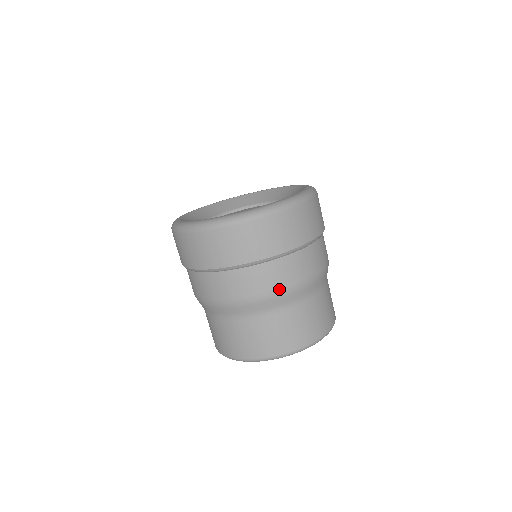
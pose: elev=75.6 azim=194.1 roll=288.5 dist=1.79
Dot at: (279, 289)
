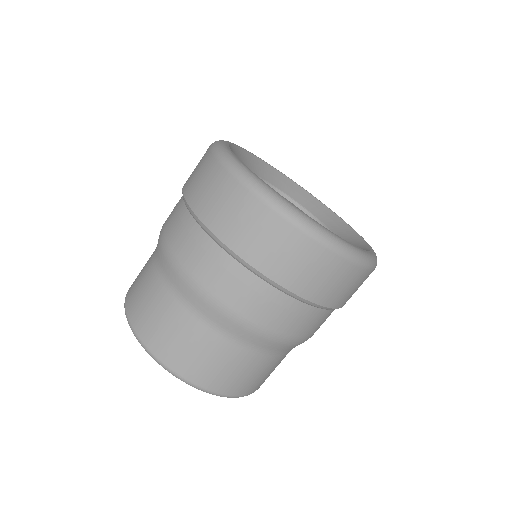
Dot at: (243, 315)
